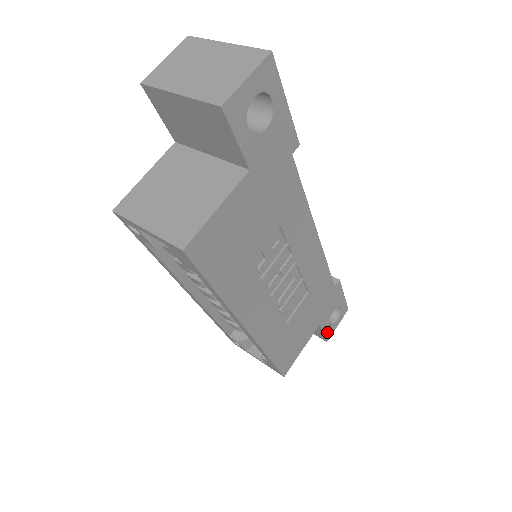
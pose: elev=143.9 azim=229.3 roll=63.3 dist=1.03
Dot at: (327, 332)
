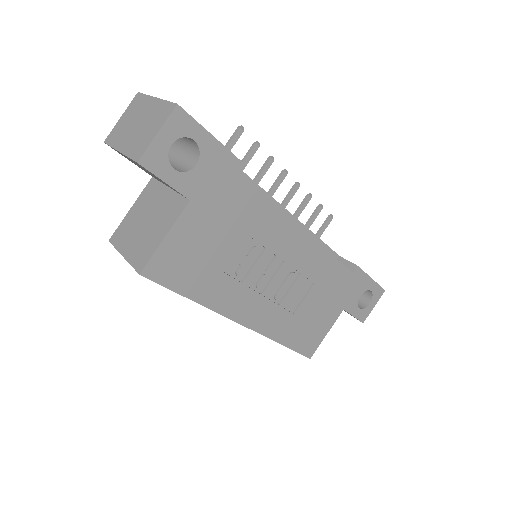
Dot at: (359, 314)
